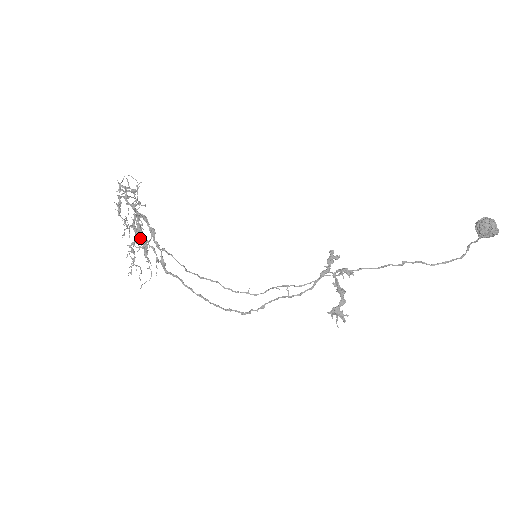
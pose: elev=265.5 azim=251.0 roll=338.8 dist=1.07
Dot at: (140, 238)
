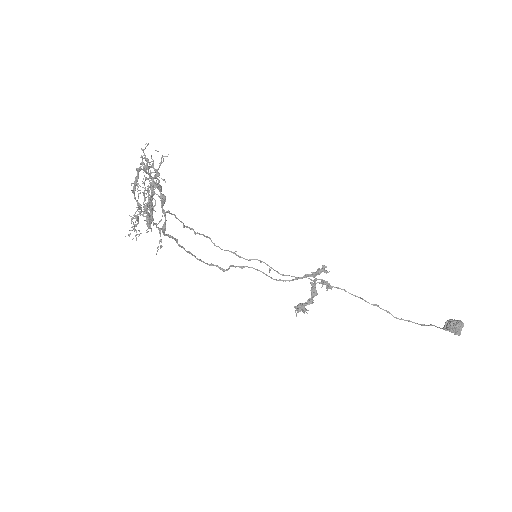
Dot at: (149, 221)
